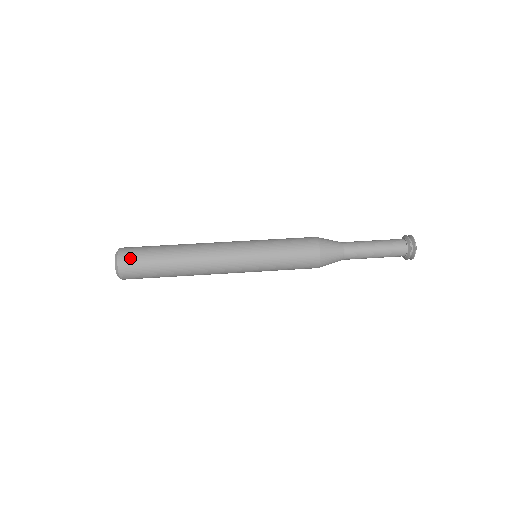
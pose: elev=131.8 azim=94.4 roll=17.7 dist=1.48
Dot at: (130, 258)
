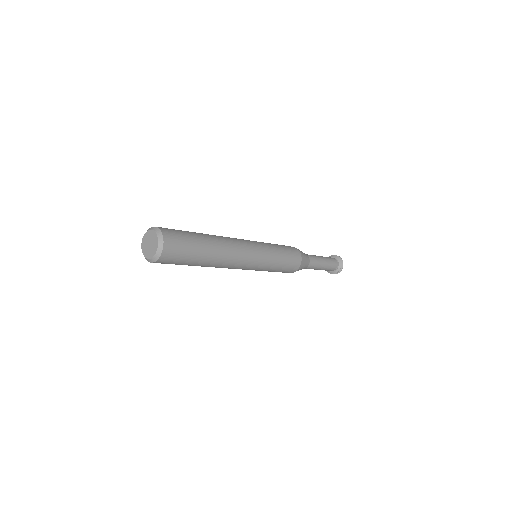
Dot at: (169, 229)
